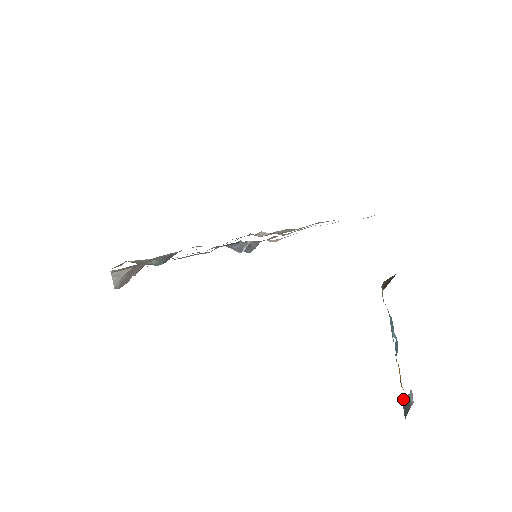
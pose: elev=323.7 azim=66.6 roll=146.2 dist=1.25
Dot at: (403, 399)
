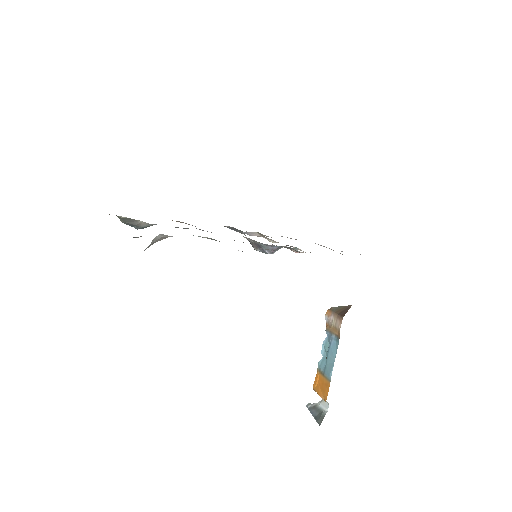
Dot at: (310, 406)
